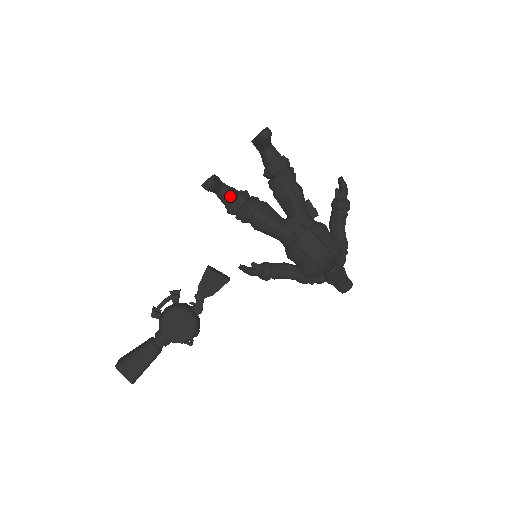
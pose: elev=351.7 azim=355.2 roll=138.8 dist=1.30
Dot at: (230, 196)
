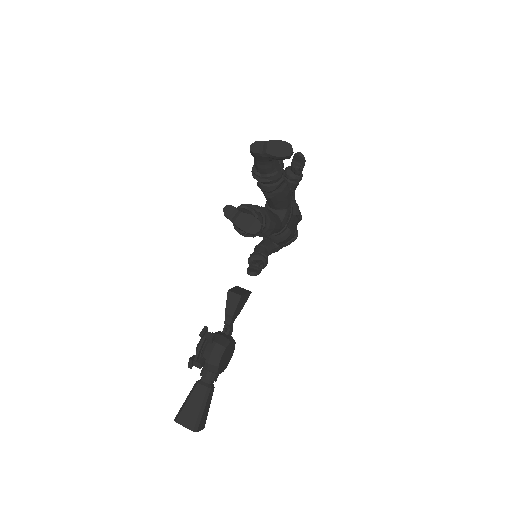
Dot at: occluded
